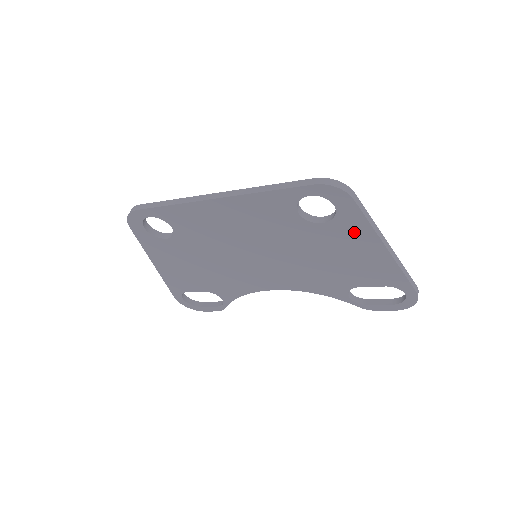
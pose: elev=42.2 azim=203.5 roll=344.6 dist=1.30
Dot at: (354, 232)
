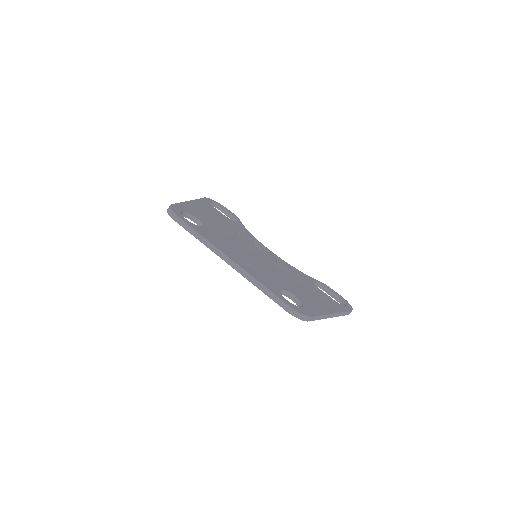
Dot at: occluded
